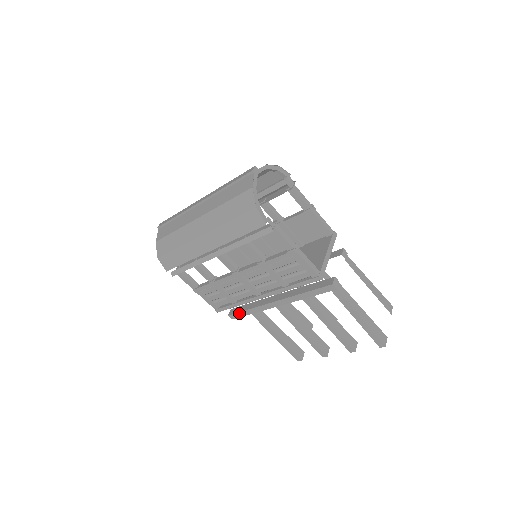
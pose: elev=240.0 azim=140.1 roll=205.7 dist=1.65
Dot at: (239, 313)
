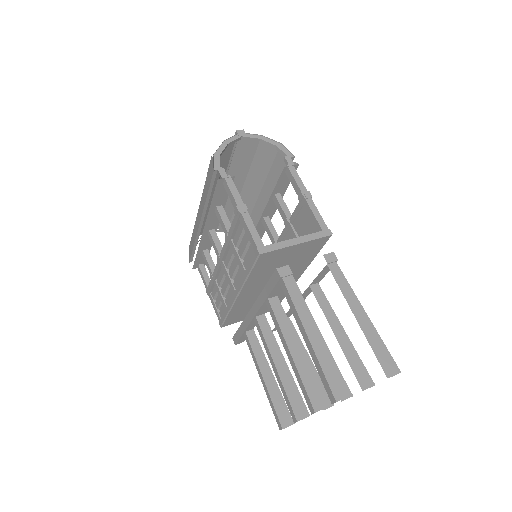
Dot at: (237, 333)
